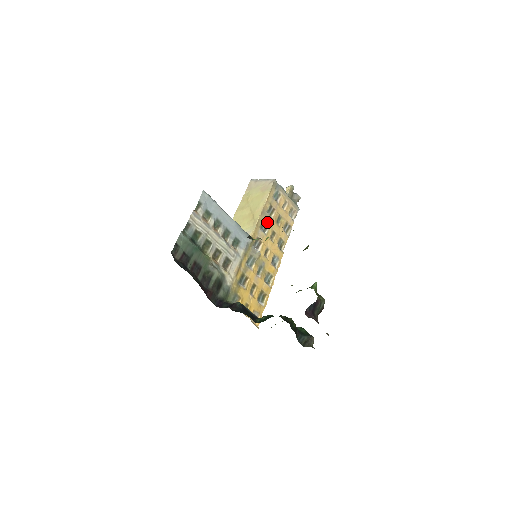
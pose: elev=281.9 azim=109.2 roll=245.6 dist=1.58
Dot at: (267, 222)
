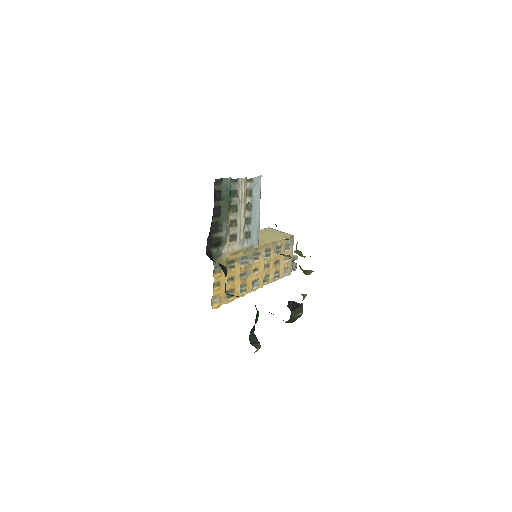
Dot at: (271, 252)
